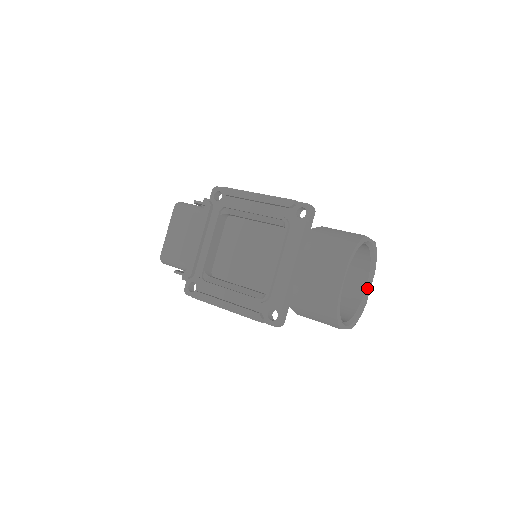
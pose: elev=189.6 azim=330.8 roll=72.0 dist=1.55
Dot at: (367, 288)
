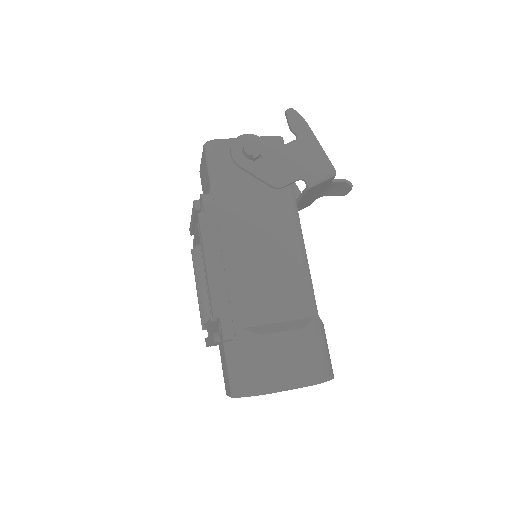
Dot at: occluded
